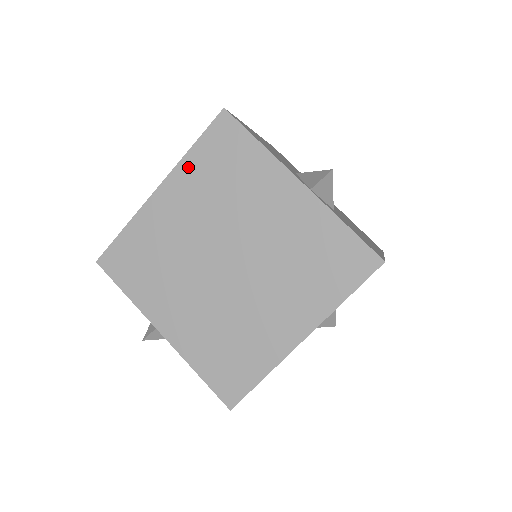
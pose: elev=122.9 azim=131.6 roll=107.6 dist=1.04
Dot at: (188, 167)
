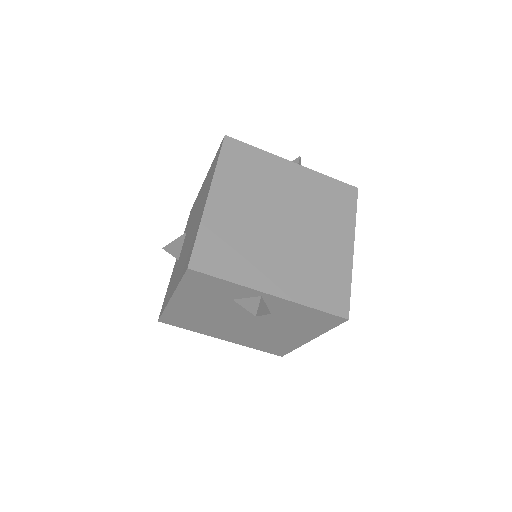
Dot at: (223, 175)
